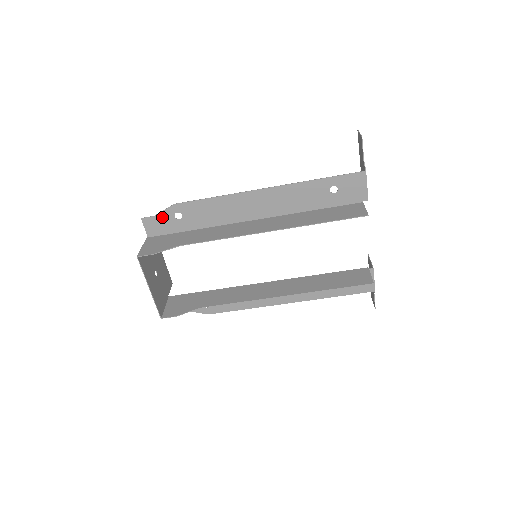
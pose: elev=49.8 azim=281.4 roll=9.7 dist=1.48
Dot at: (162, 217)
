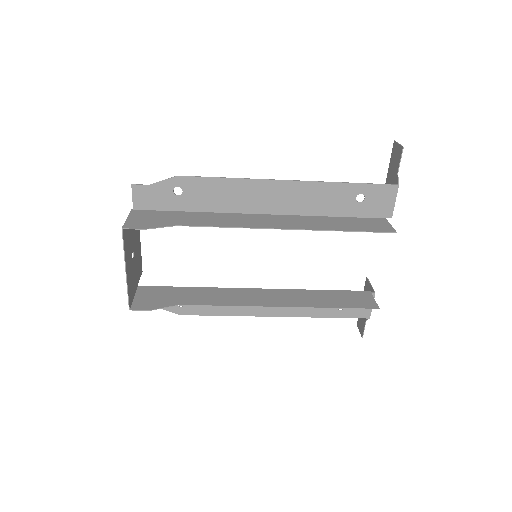
Dot at: (158, 188)
